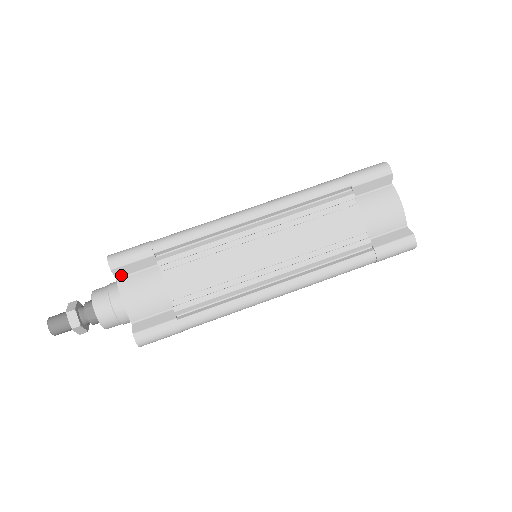
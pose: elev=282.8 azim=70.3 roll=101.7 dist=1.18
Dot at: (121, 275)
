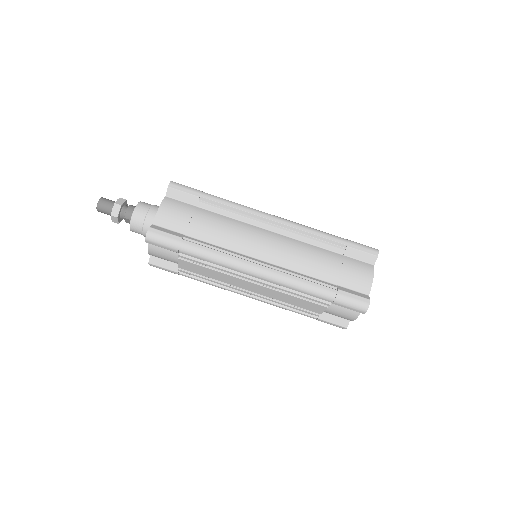
Dot at: occluded
